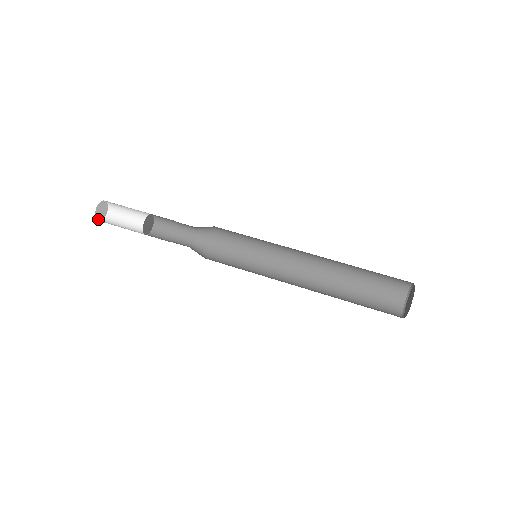
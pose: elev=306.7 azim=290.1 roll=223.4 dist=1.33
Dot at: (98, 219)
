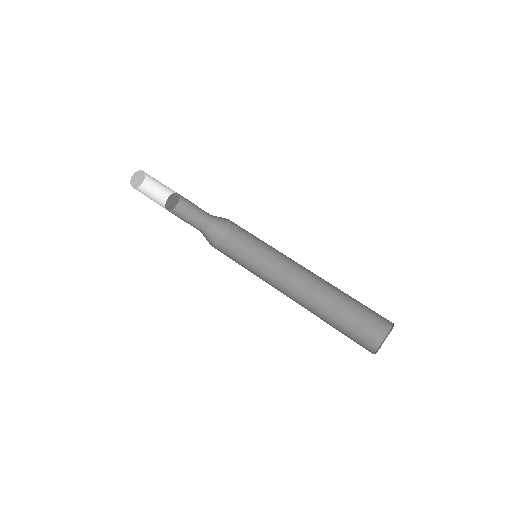
Dot at: (131, 180)
